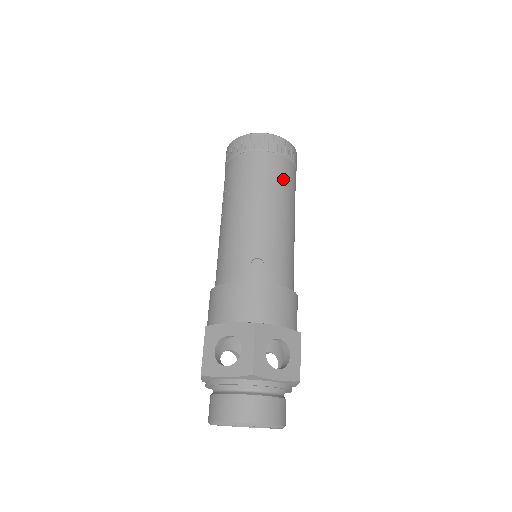
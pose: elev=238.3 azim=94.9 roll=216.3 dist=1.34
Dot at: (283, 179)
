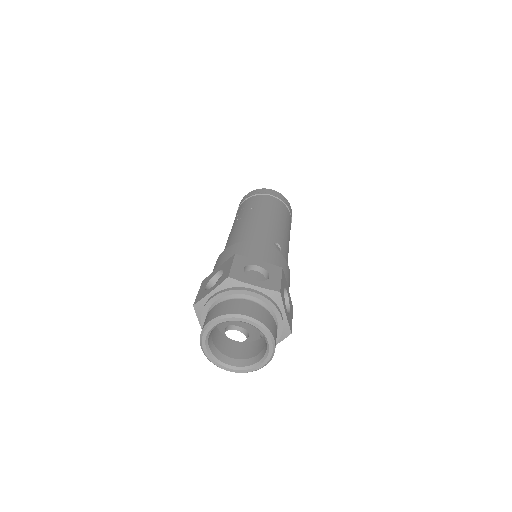
Dot at: (290, 226)
